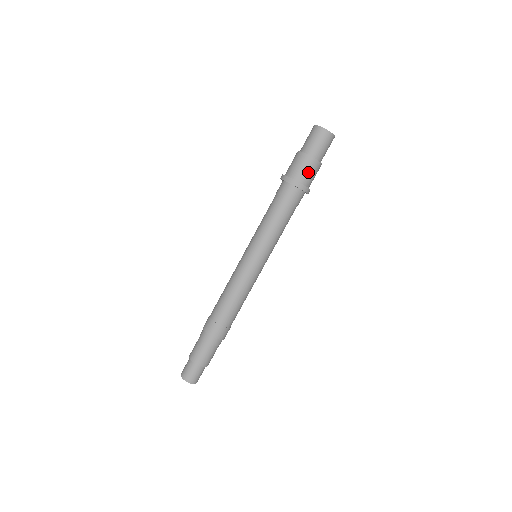
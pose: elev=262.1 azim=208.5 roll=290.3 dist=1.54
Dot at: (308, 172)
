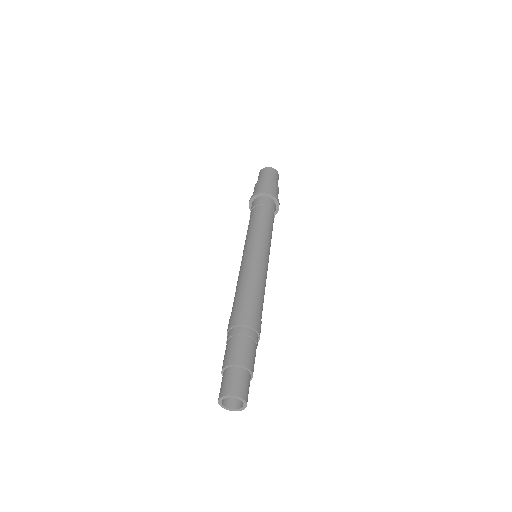
Dot at: (277, 194)
